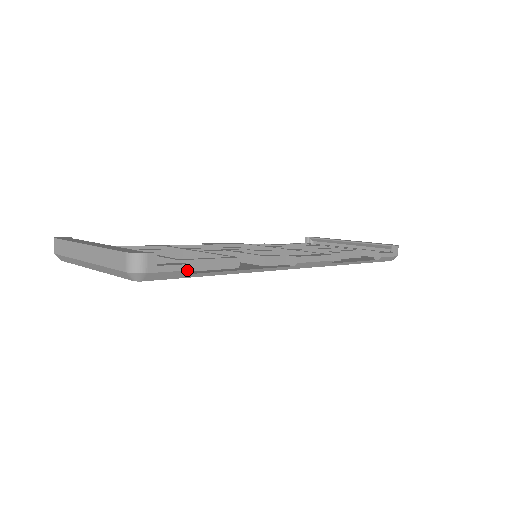
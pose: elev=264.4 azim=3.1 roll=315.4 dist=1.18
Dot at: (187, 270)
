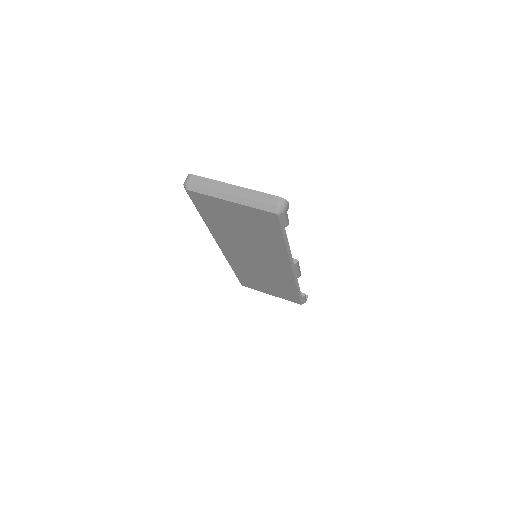
Dot at: occluded
